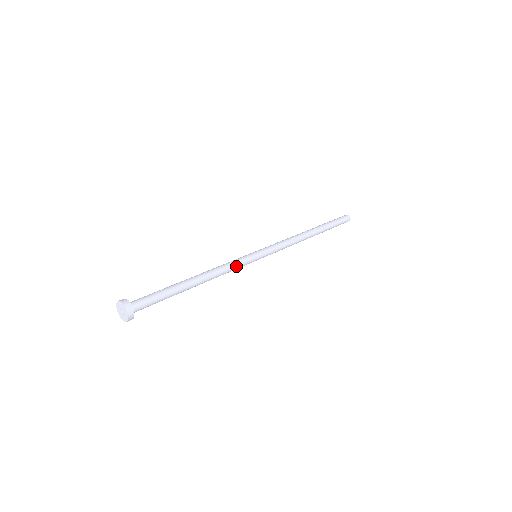
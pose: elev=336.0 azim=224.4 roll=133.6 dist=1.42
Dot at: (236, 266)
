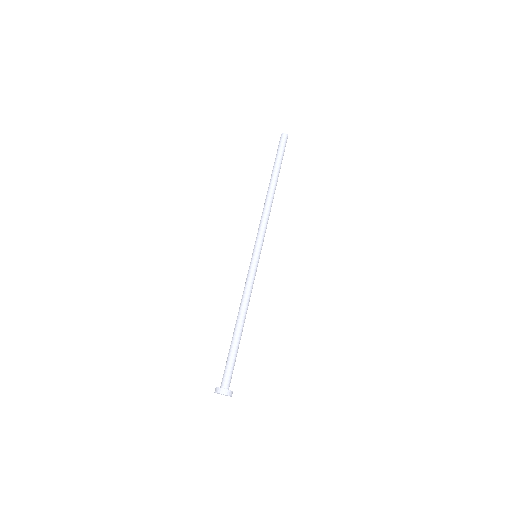
Dot at: occluded
